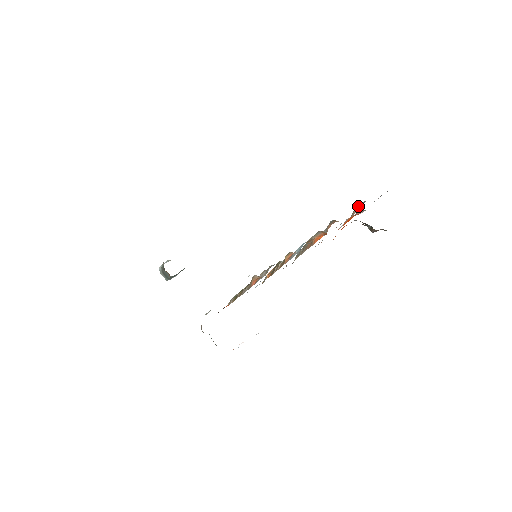
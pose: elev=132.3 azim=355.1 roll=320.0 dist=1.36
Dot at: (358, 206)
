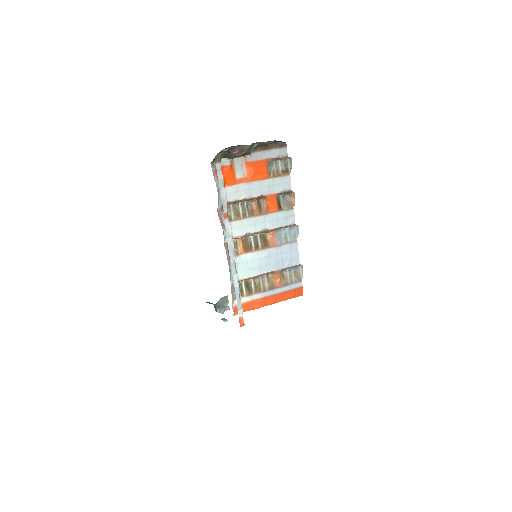
Dot at: (280, 169)
